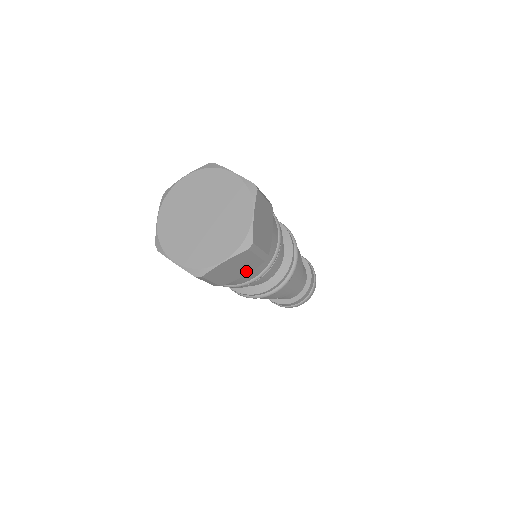
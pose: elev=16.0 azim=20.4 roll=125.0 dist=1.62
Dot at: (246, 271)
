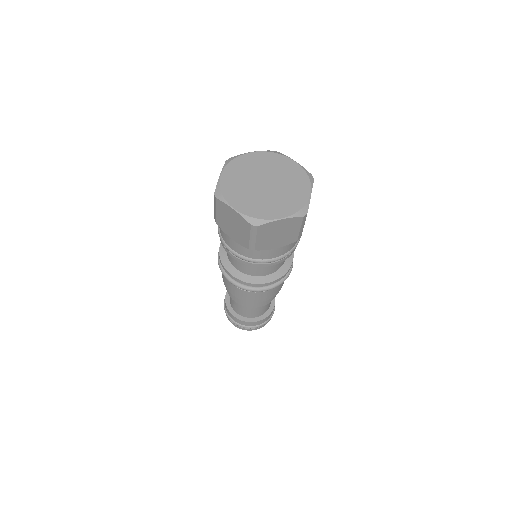
Dot at: (280, 244)
